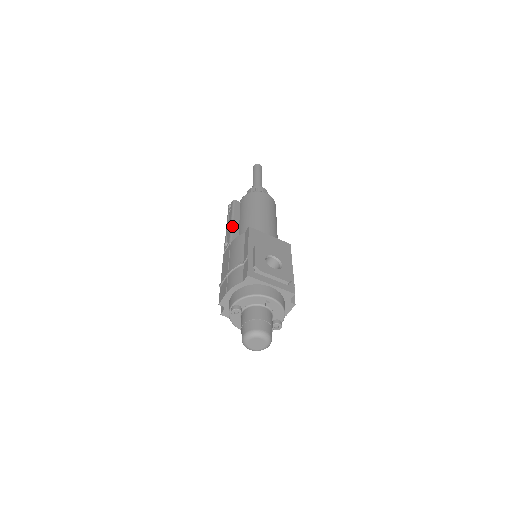
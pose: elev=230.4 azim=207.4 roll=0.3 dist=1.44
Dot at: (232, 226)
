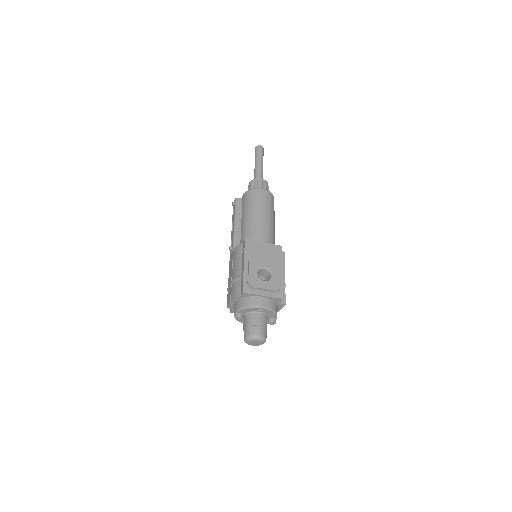
Dot at: (235, 230)
